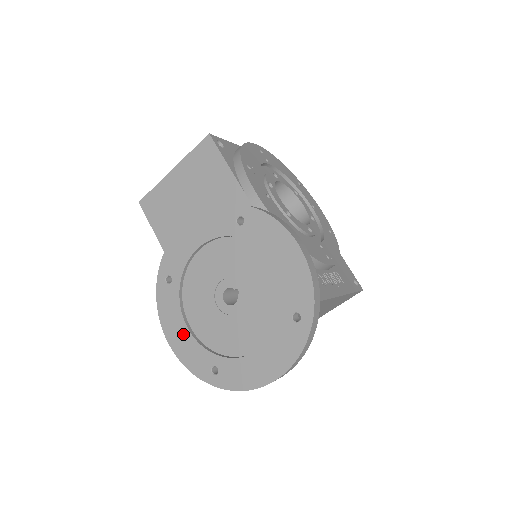
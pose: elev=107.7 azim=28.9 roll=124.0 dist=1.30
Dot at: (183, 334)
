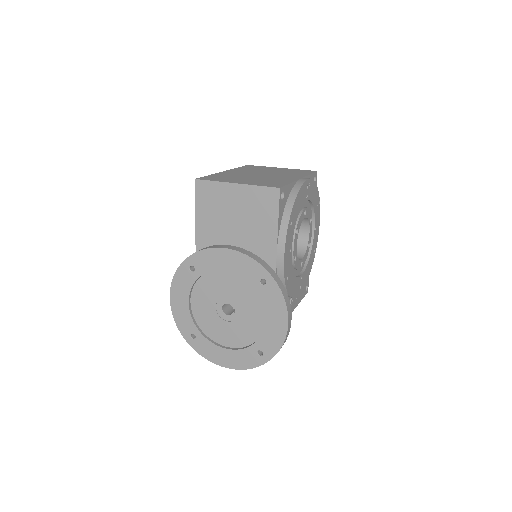
Dot at: (183, 304)
